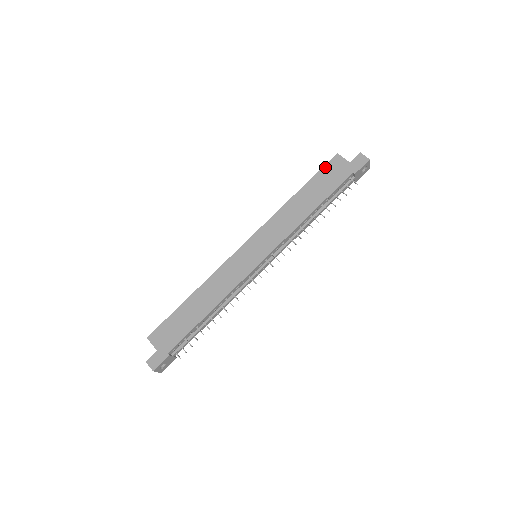
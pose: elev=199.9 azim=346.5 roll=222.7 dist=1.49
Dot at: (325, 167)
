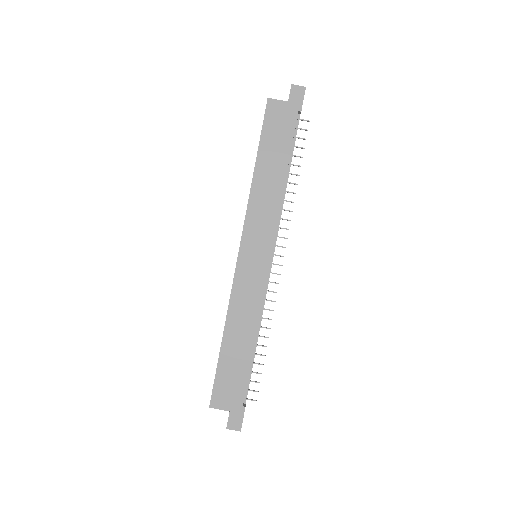
Dot at: (265, 121)
